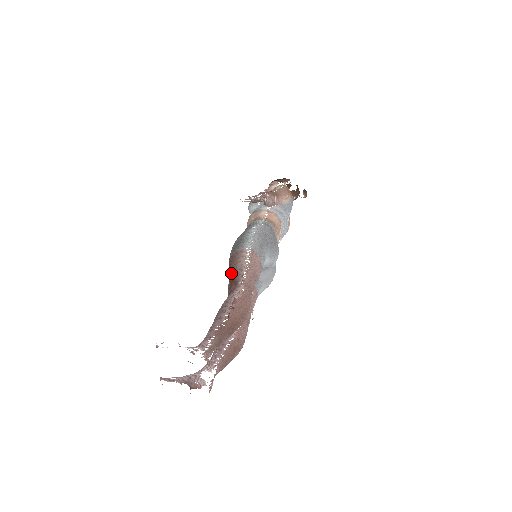
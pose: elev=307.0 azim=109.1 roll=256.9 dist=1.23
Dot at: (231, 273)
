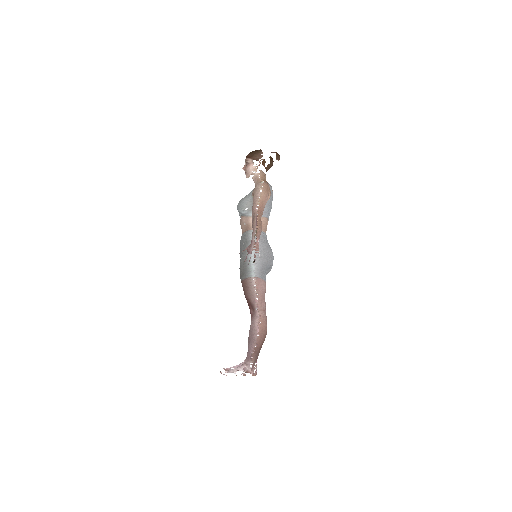
Dot at: (247, 298)
